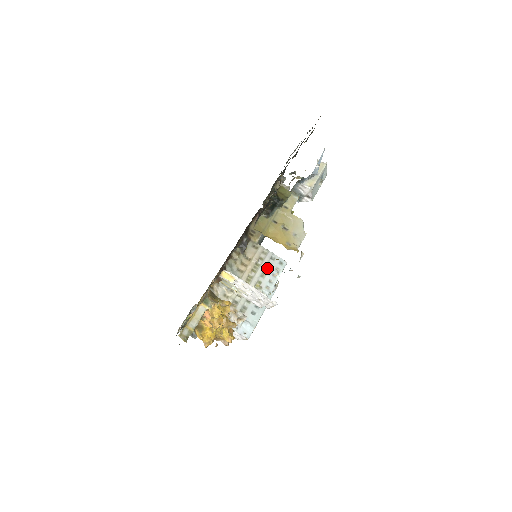
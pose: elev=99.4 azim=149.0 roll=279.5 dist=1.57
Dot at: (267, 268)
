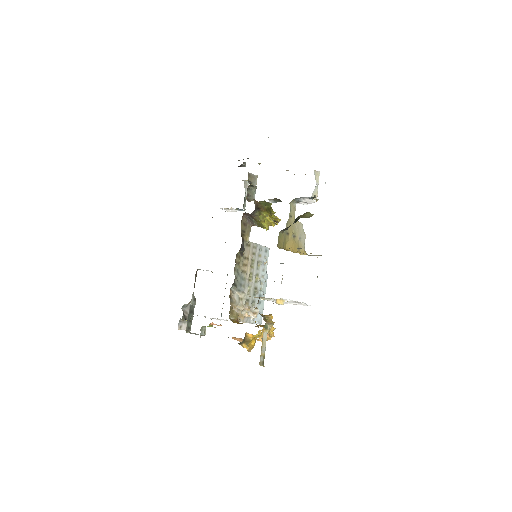
Dot at: (259, 260)
